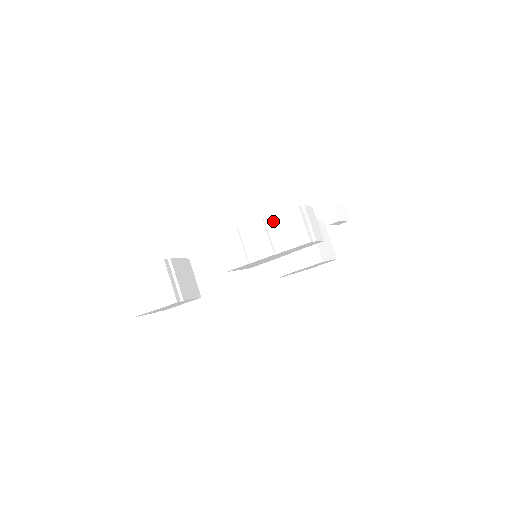
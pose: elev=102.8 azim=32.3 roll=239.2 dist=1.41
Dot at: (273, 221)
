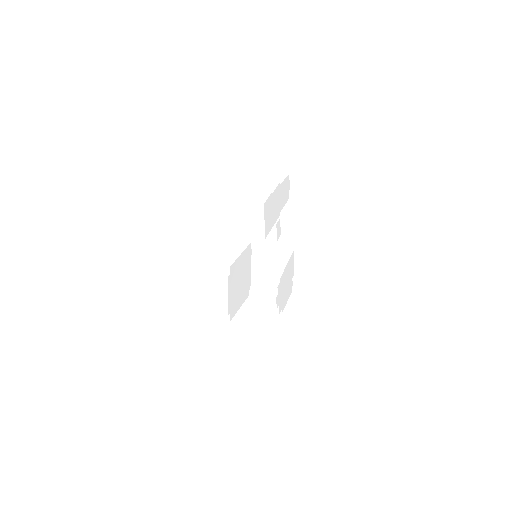
Dot at: (260, 178)
